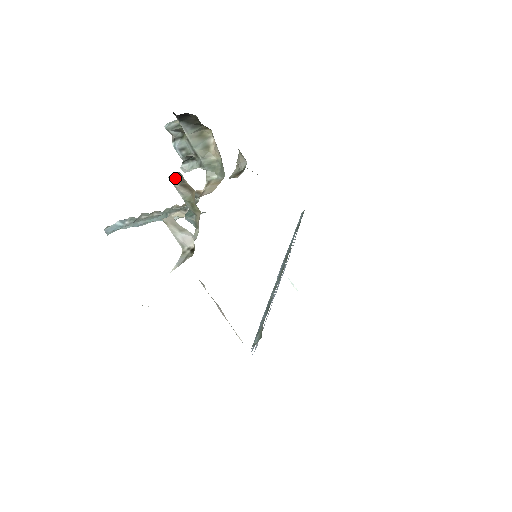
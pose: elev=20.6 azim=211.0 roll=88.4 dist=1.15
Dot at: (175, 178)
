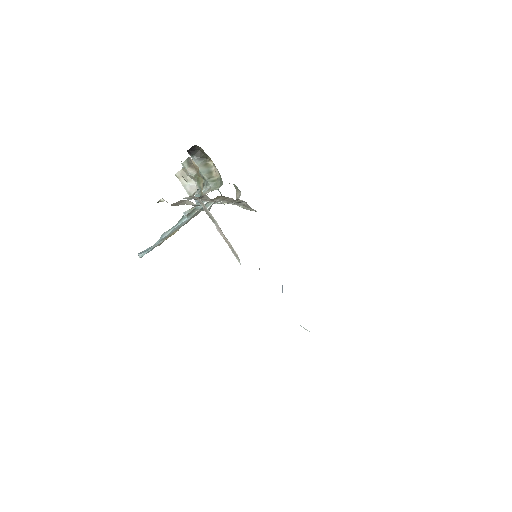
Dot at: (186, 163)
